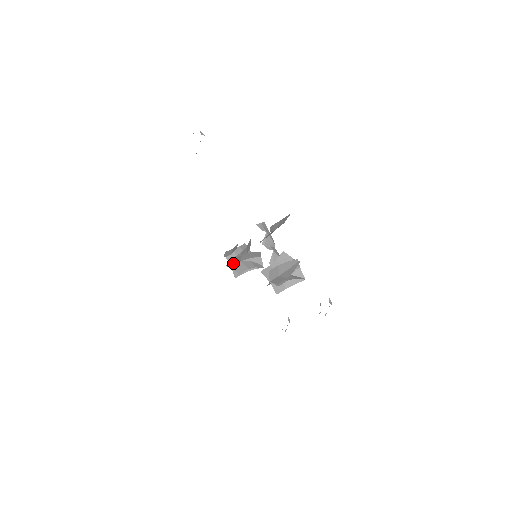
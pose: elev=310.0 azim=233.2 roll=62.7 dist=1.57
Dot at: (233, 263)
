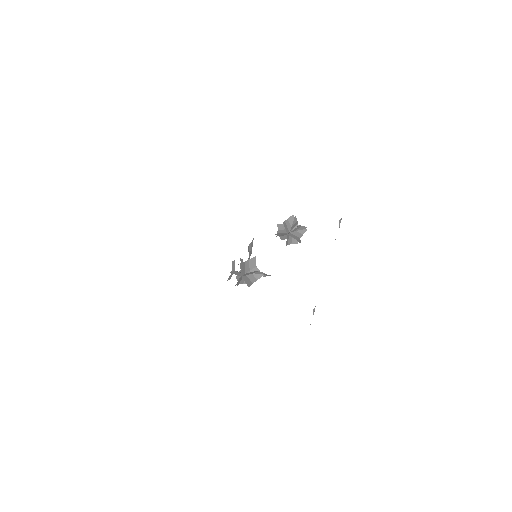
Dot at: (242, 272)
